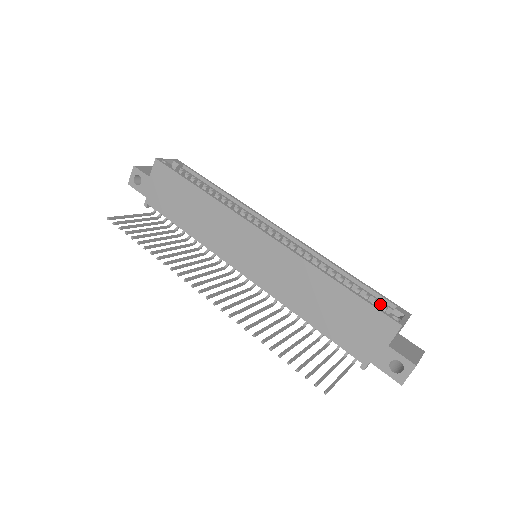
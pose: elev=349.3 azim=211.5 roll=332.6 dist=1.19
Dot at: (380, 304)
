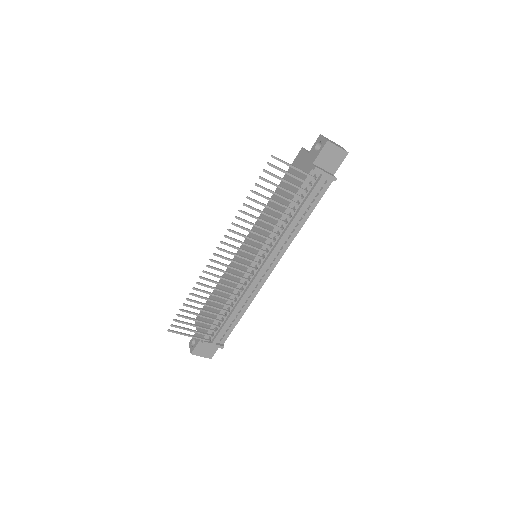
Dot at: occluded
